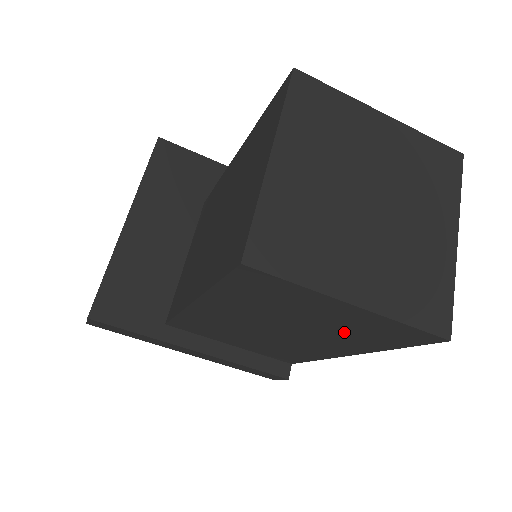
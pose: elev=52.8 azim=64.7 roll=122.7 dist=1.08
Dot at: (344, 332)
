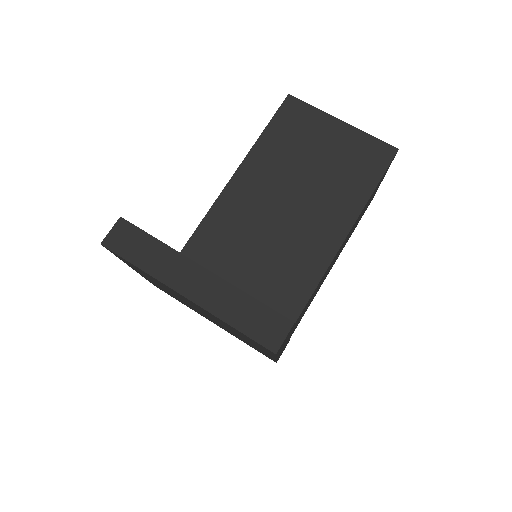
Dot at: (341, 171)
